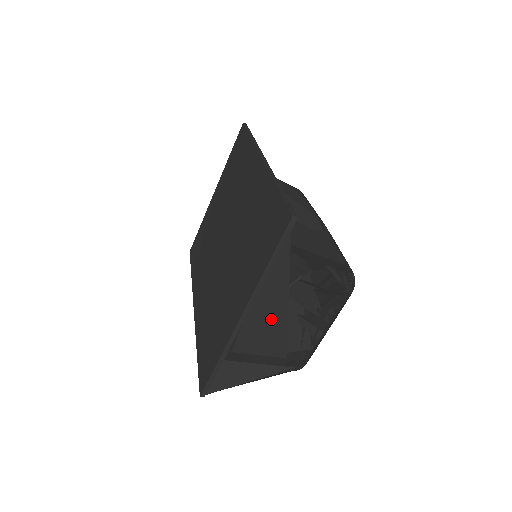
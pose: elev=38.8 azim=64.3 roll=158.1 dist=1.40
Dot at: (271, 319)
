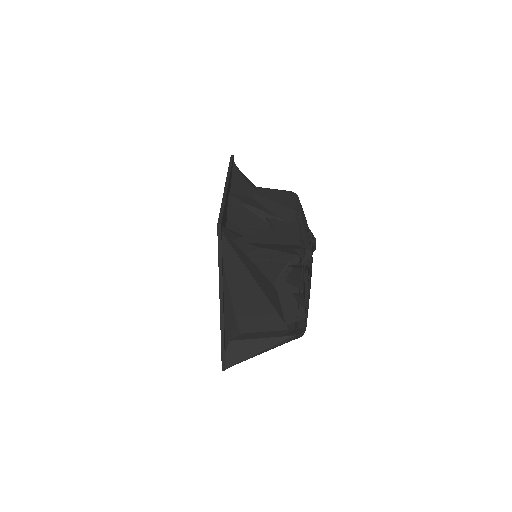
Dot at: (253, 302)
